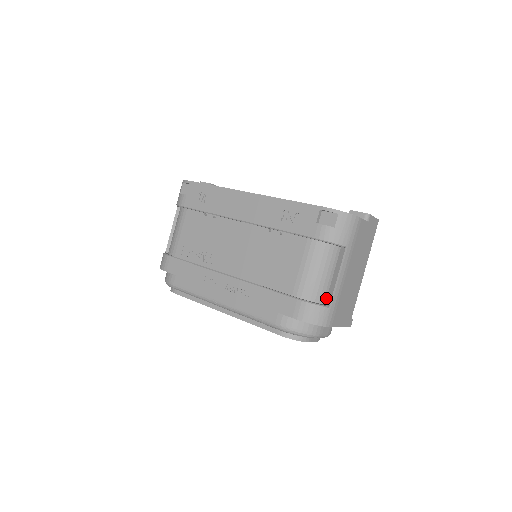
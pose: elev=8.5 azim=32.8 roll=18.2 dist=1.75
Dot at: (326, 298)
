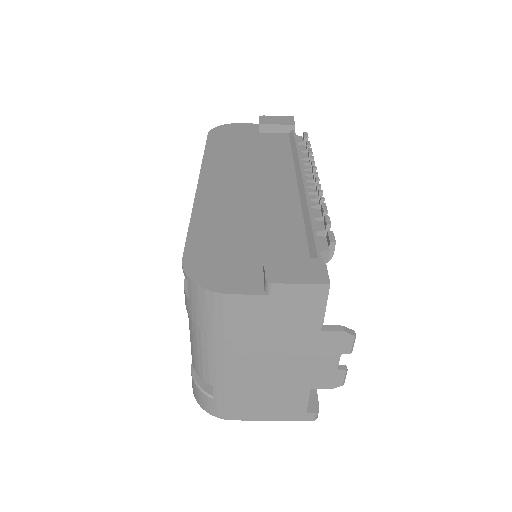
Dot at: occluded
